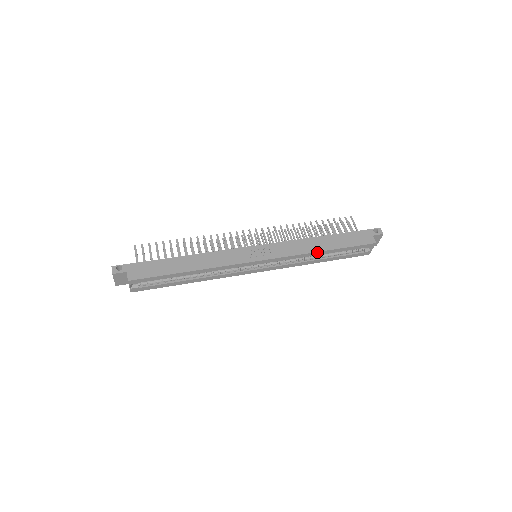
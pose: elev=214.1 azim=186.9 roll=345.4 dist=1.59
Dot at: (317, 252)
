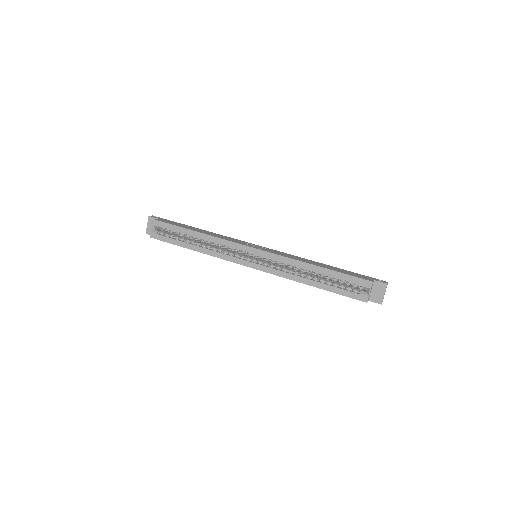
Dot at: (308, 264)
